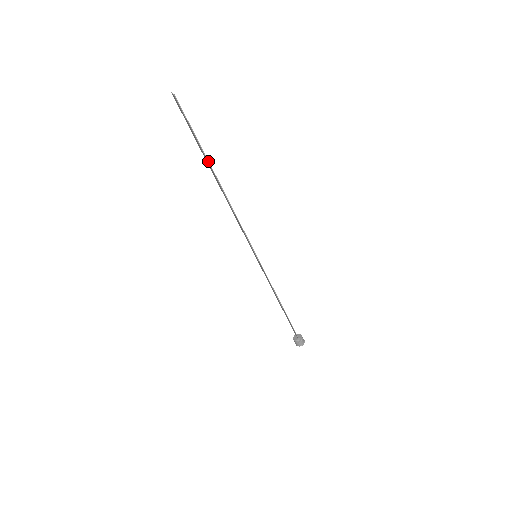
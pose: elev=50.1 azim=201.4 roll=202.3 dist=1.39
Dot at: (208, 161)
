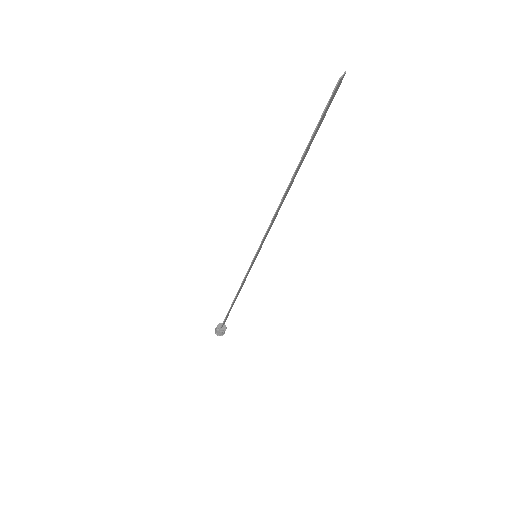
Dot at: (301, 159)
